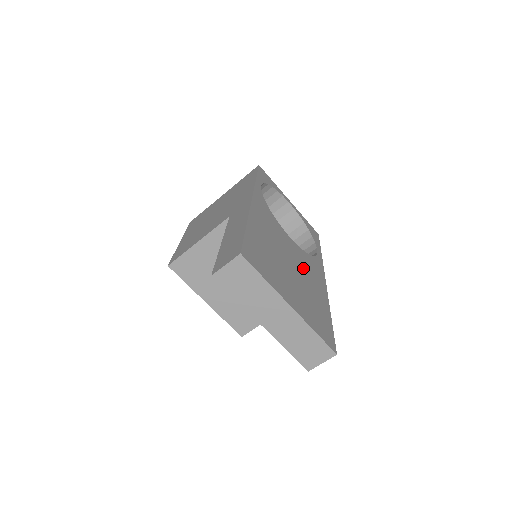
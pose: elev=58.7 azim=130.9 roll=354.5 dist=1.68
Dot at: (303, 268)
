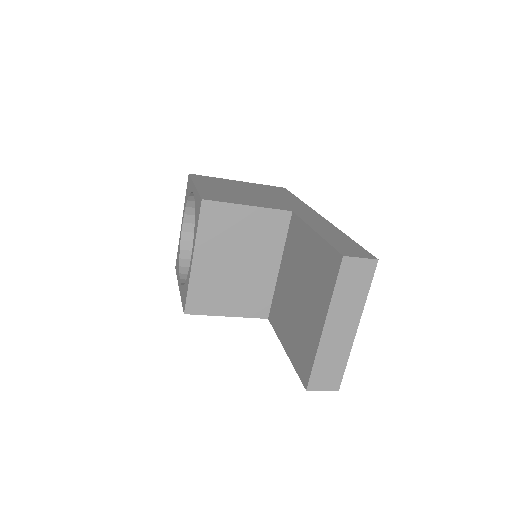
Dot at: occluded
